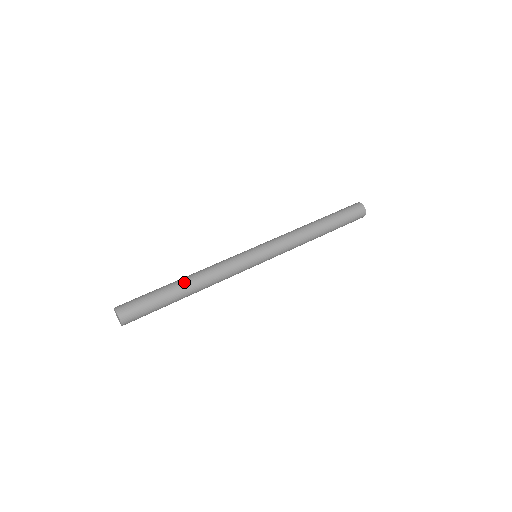
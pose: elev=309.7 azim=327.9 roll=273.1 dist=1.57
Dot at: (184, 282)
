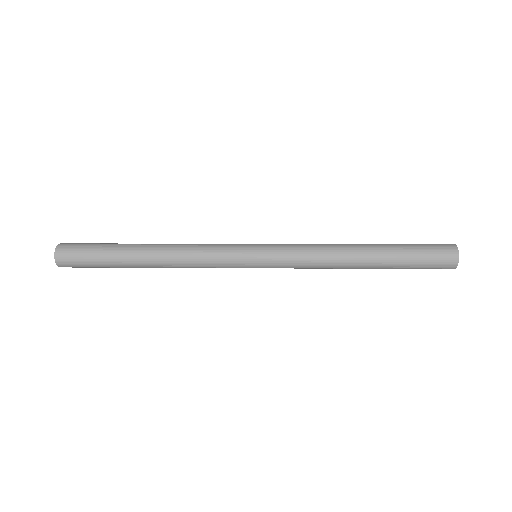
Dot at: (146, 244)
